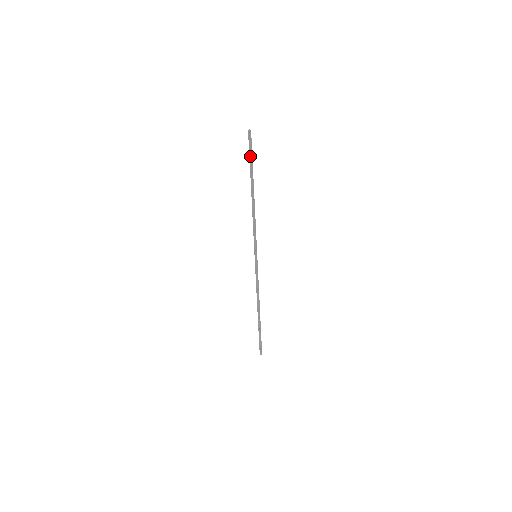
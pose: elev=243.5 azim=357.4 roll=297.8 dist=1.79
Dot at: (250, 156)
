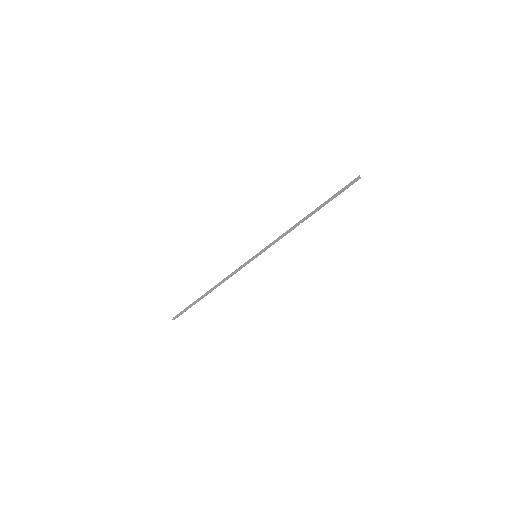
Dot at: (339, 193)
